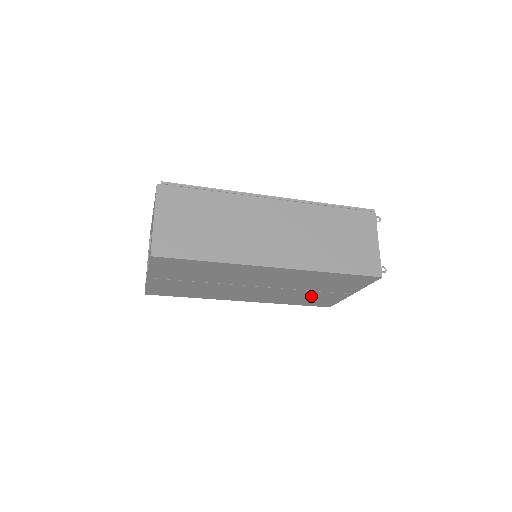
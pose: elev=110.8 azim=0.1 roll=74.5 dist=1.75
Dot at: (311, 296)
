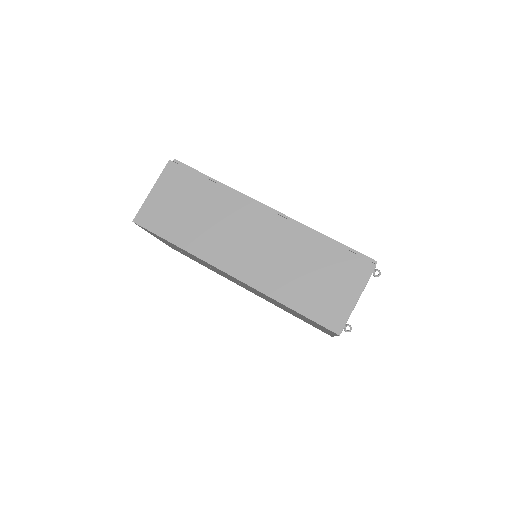
Dot at: occluded
